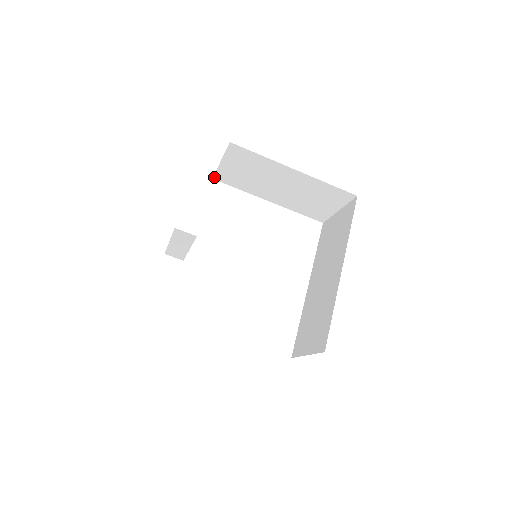
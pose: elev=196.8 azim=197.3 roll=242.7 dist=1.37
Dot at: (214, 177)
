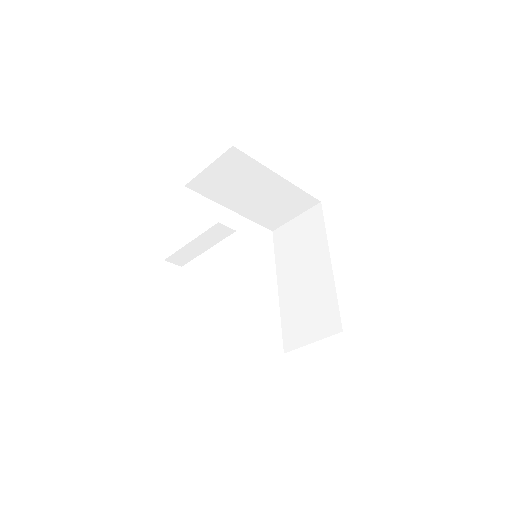
Dot at: (187, 184)
